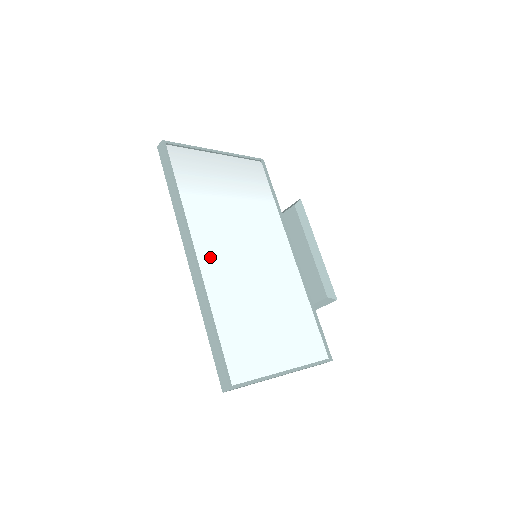
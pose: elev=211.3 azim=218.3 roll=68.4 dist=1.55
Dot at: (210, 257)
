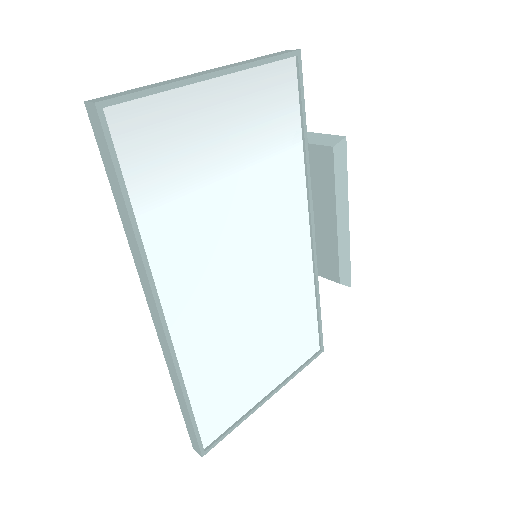
Dot at: (187, 307)
